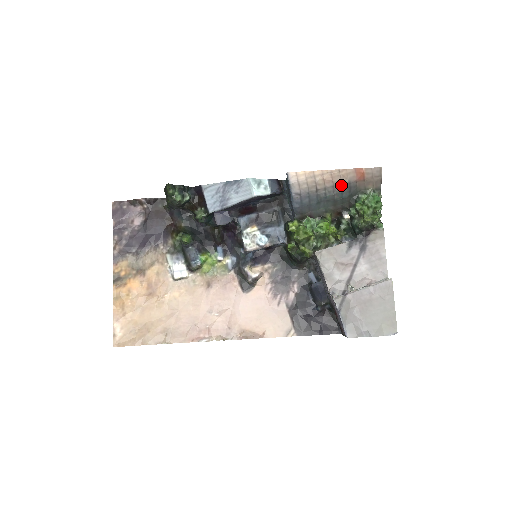
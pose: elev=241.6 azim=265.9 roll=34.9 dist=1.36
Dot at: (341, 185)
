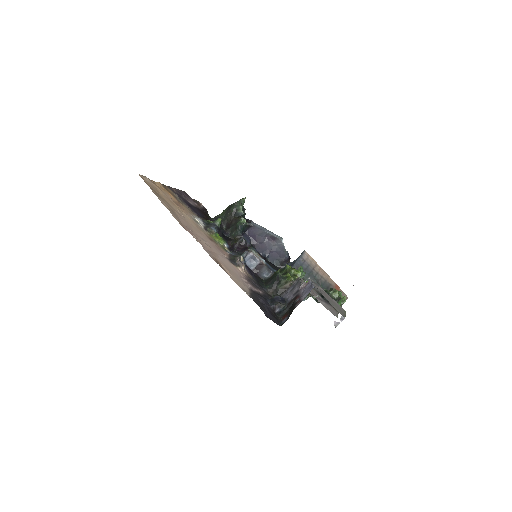
Dot at: (326, 281)
